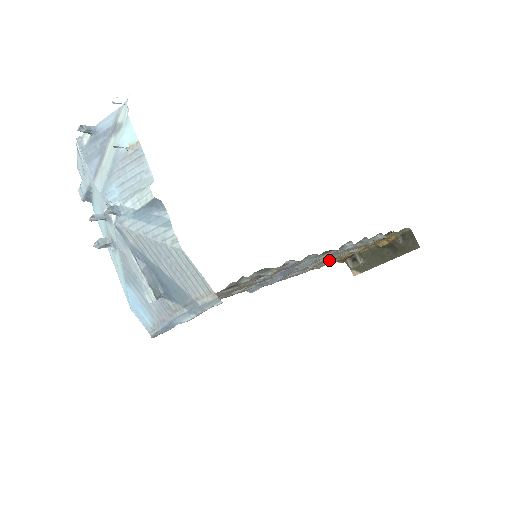
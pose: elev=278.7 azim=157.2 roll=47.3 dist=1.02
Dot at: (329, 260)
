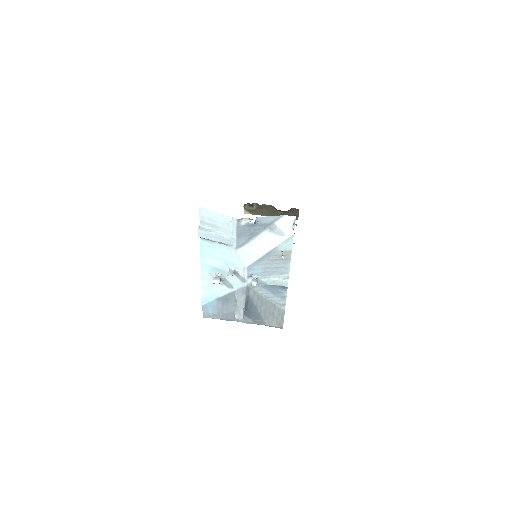
Dot at: occluded
